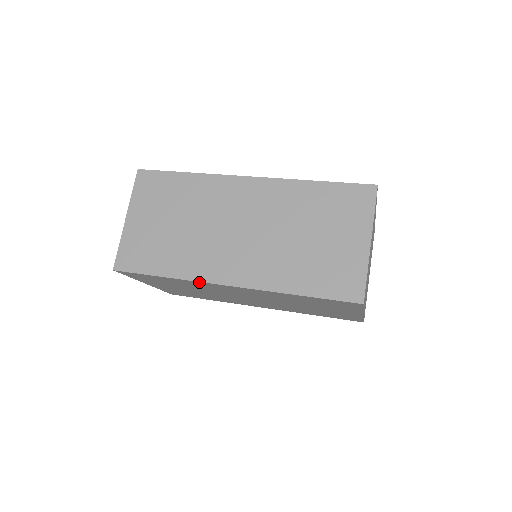
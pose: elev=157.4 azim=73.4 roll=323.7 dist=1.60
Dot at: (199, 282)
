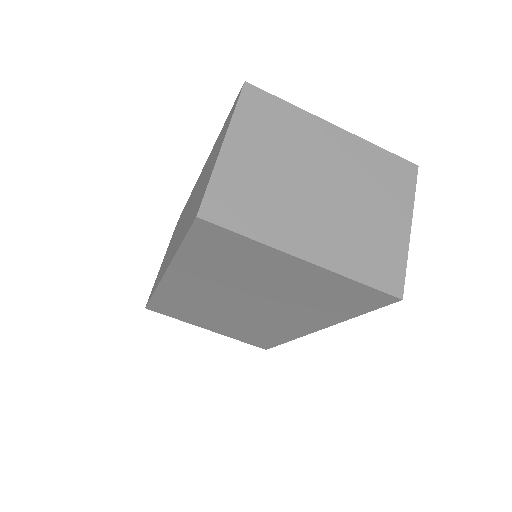
Dot at: (161, 287)
